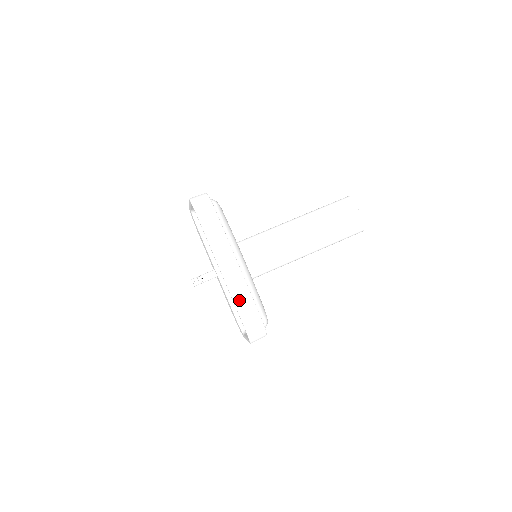
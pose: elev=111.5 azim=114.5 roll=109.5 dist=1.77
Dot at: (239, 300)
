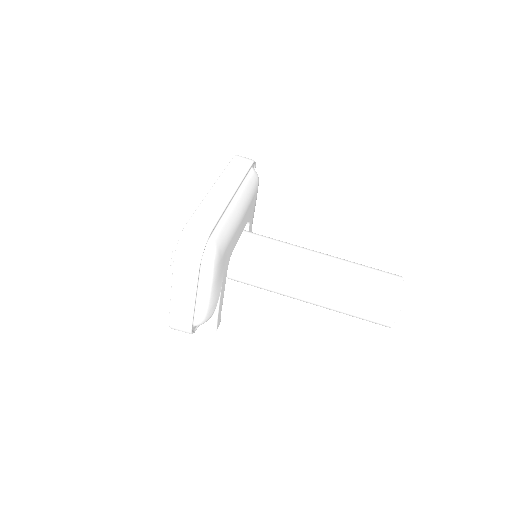
Dot at: (206, 207)
